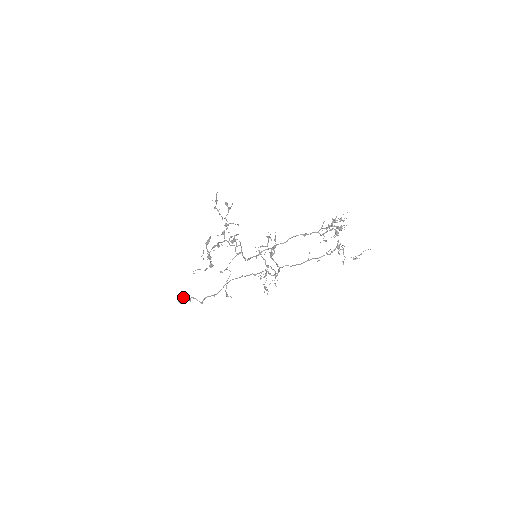
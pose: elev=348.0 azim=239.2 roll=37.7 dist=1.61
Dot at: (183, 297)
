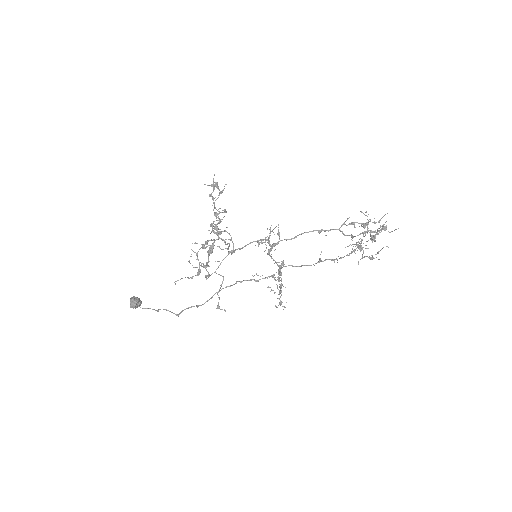
Dot at: (138, 301)
